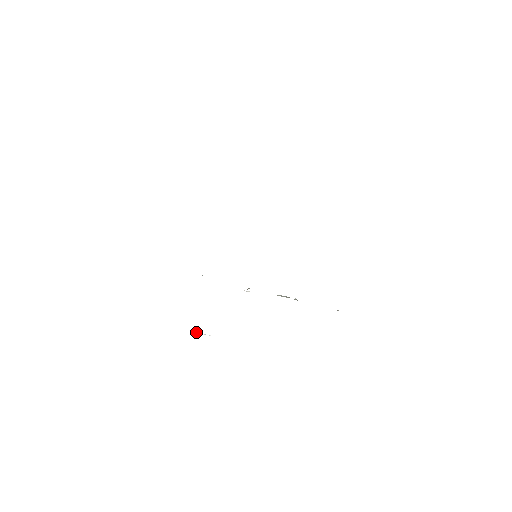
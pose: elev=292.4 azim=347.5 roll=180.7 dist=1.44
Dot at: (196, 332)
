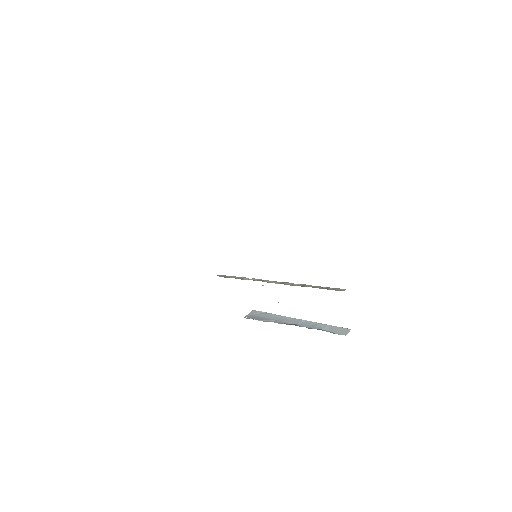
Dot at: (246, 317)
